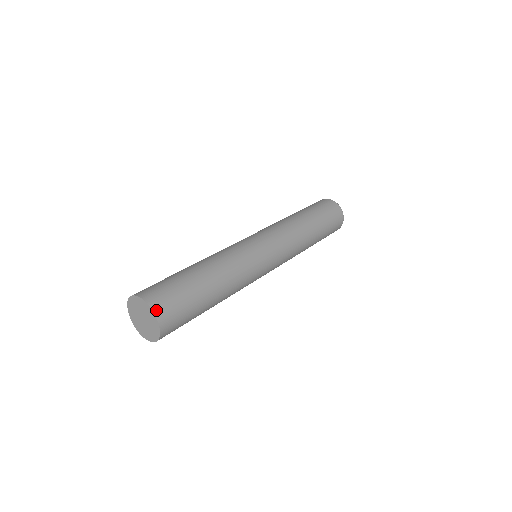
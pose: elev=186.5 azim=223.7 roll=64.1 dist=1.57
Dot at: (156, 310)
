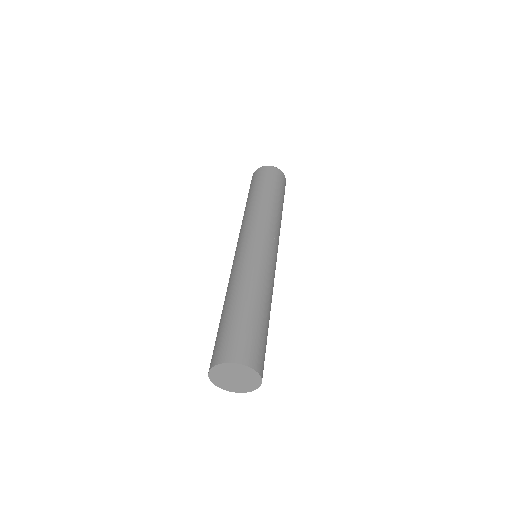
Dot at: (261, 373)
